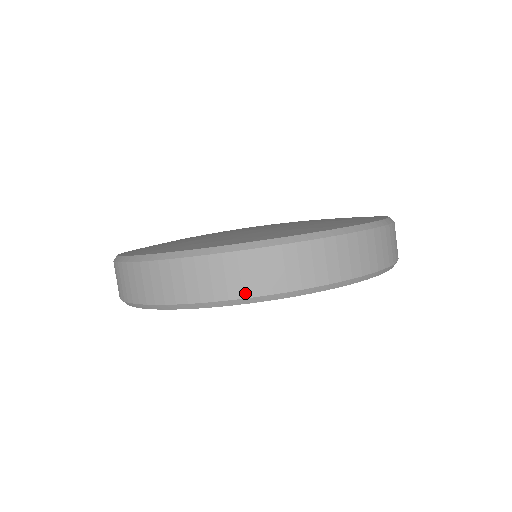
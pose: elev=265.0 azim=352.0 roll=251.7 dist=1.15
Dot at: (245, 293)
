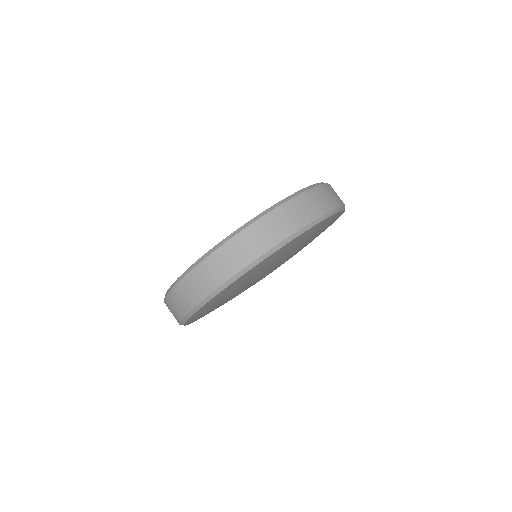
Dot at: (250, 259)
